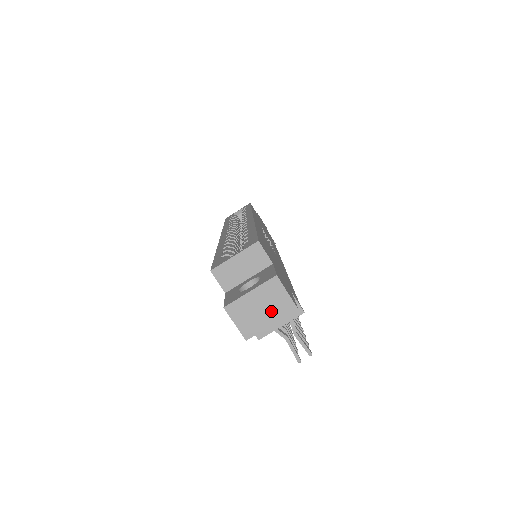
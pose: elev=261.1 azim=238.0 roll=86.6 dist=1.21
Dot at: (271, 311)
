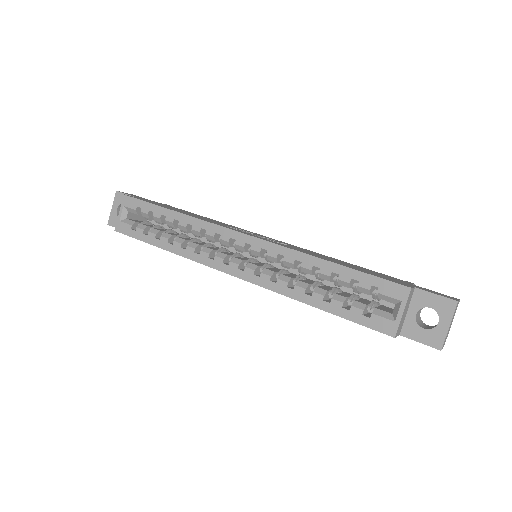
Dot at: occluded
